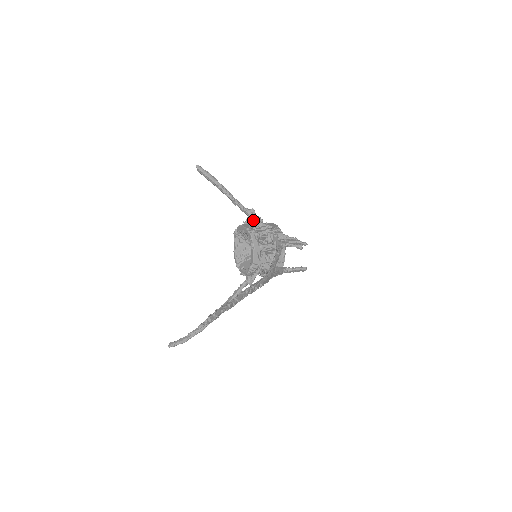
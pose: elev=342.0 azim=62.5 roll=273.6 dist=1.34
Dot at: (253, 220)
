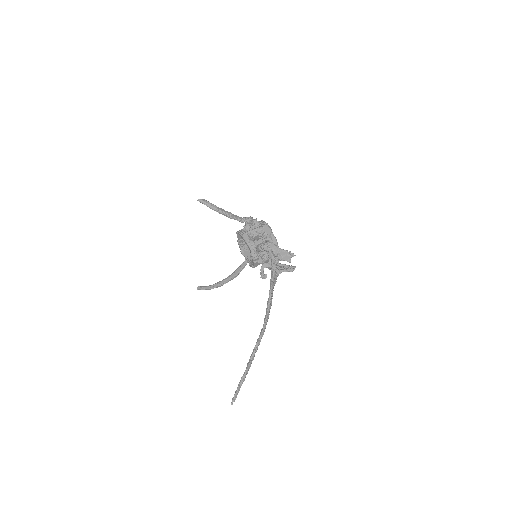
Dot at: (251, 225)
